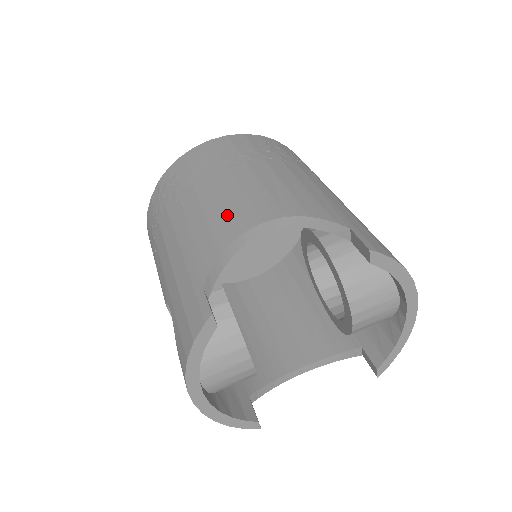
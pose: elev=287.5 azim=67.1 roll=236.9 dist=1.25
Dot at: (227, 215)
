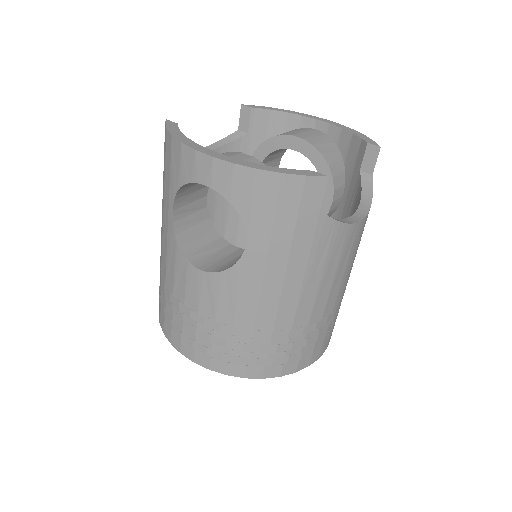
Dot at: occluded
